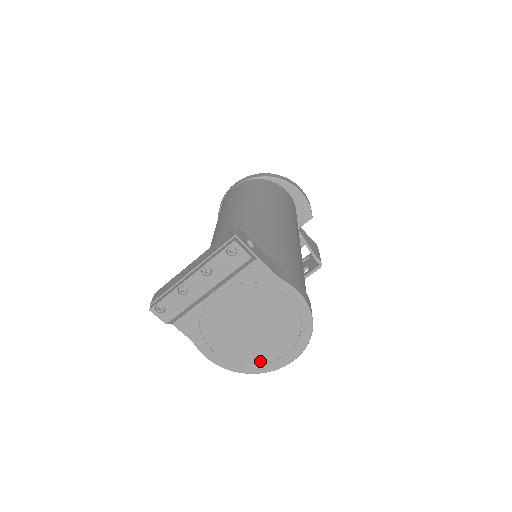
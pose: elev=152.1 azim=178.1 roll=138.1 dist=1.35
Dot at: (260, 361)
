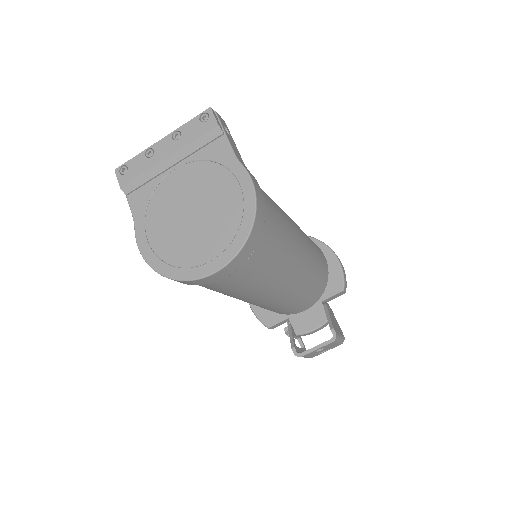
Dot at: (185, 263)
